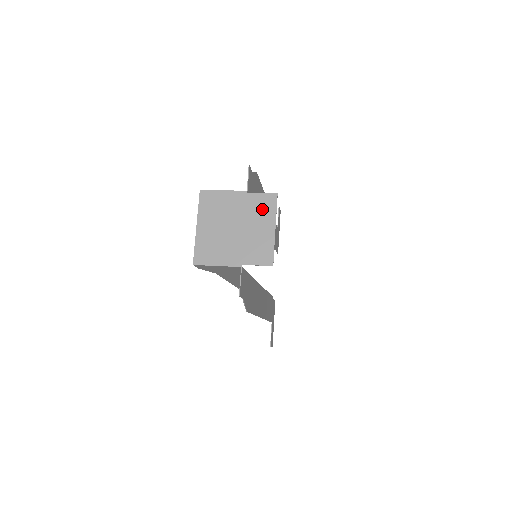
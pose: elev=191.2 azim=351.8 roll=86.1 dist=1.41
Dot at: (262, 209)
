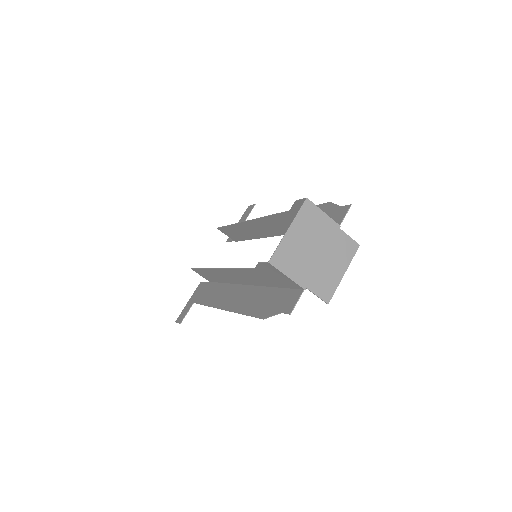
Dot at: (344, 250)
